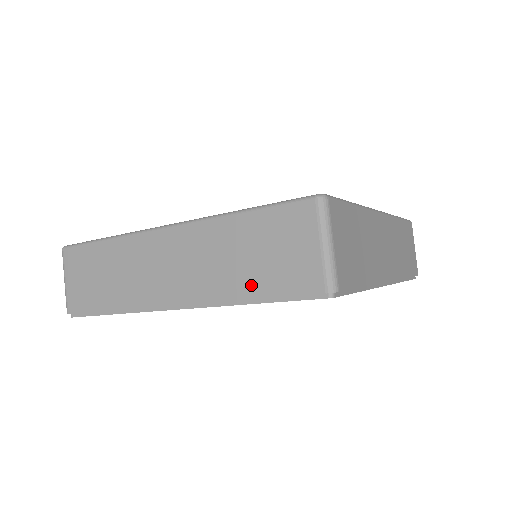
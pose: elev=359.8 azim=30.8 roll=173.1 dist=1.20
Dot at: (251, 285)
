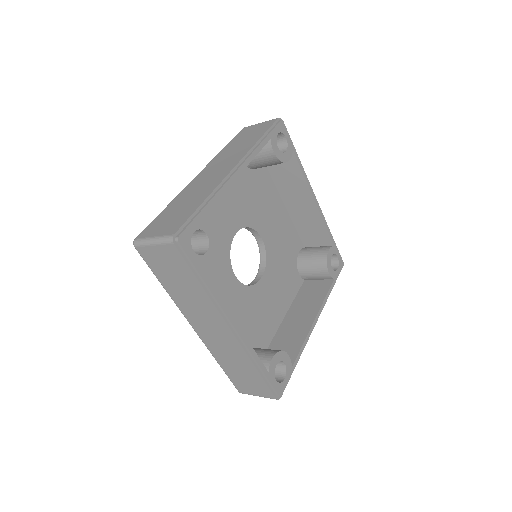
Dot at: (255, 139)
